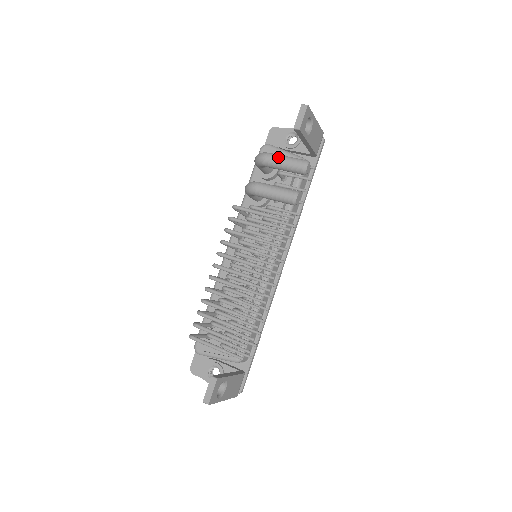
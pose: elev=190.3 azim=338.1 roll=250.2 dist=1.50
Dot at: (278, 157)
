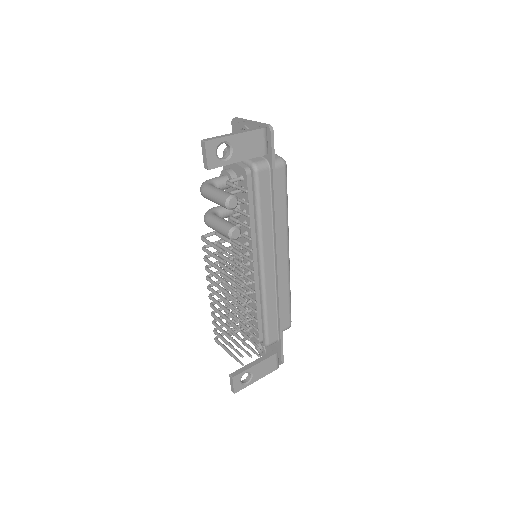
Dot at: (209, 194)
